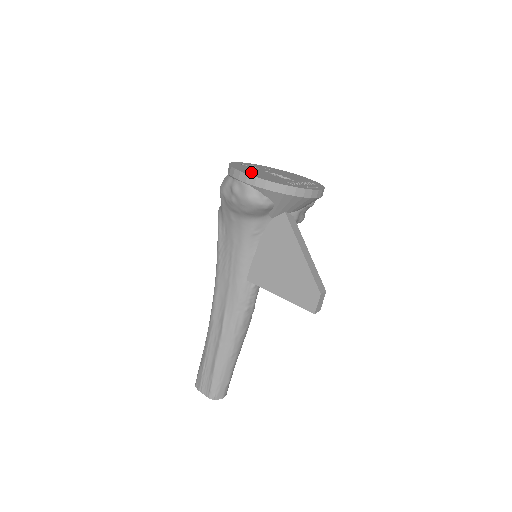
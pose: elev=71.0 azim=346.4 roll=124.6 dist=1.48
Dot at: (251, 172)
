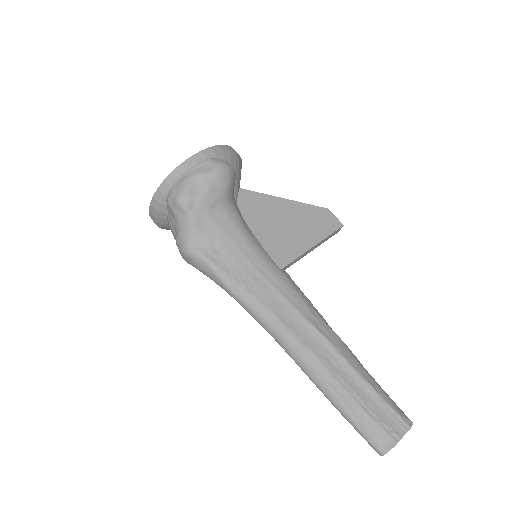
Dot at: occluded
